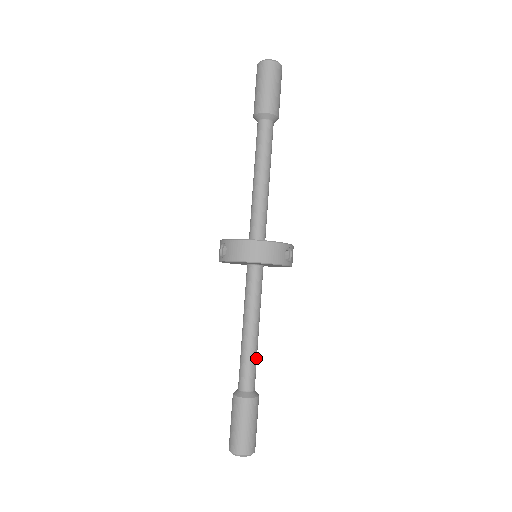
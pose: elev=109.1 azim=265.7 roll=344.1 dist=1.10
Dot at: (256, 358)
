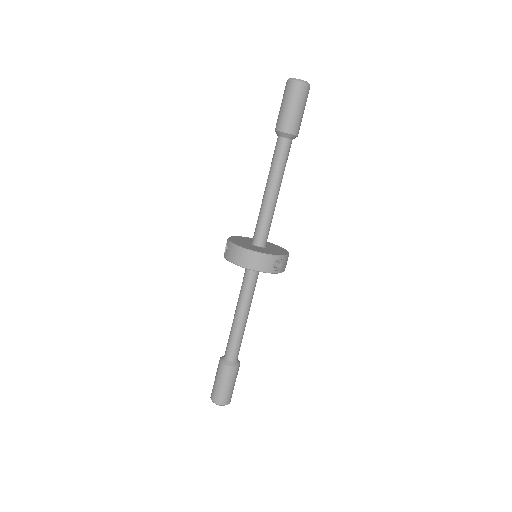
Dot at: (241, 337)
